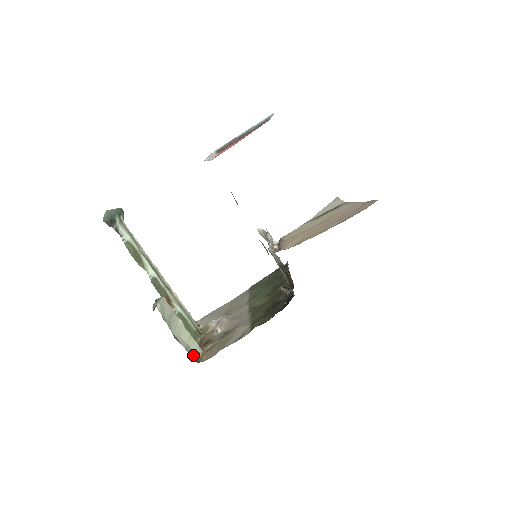
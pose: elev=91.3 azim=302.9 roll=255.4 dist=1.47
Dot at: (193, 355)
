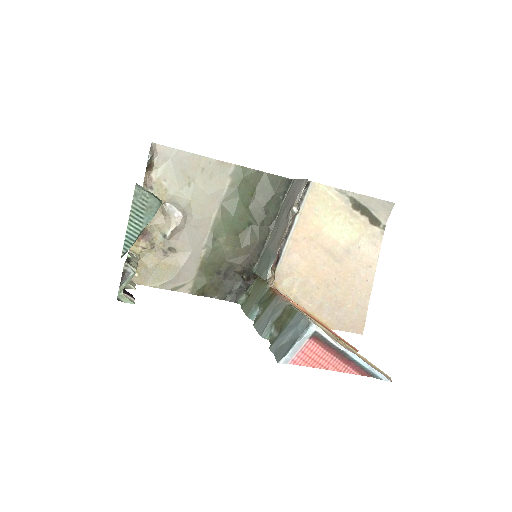
Dot at: occluded
